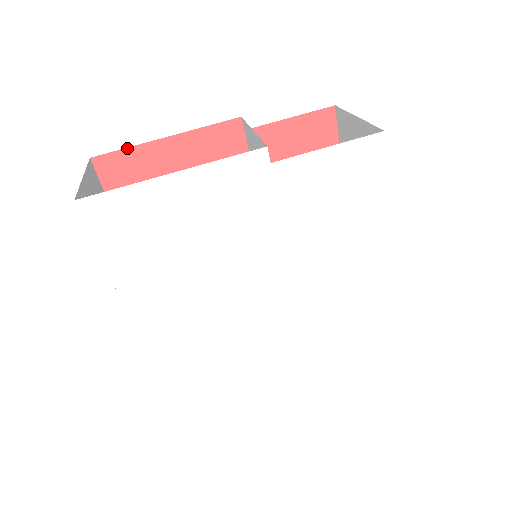
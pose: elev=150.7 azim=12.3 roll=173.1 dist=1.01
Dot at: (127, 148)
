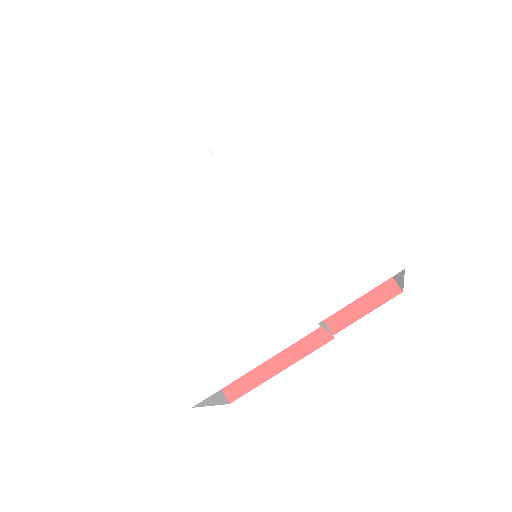
Dot at: occluded
